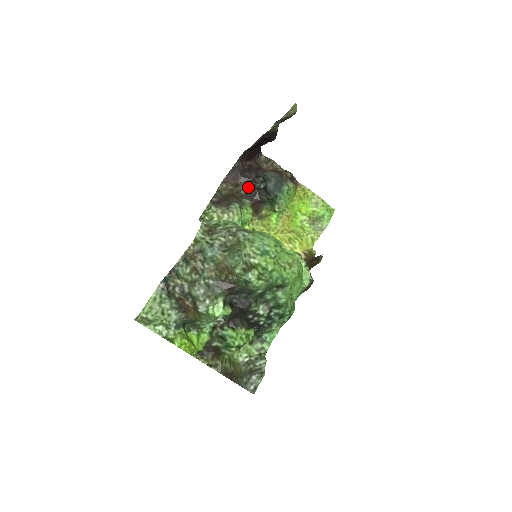
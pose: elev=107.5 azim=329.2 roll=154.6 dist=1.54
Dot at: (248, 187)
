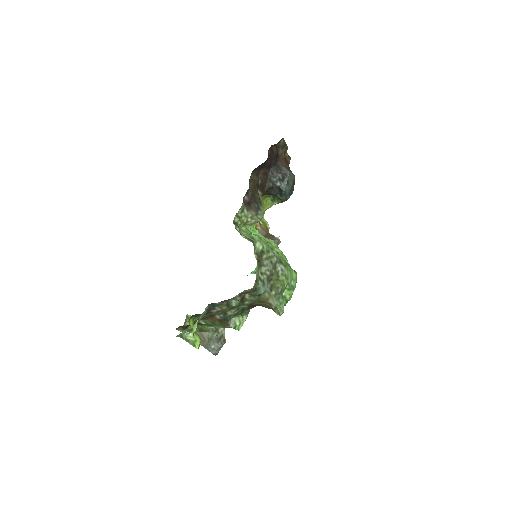
Dot at: (265, 177)
